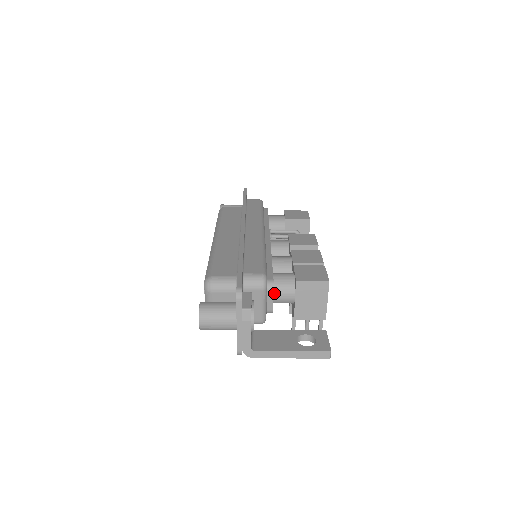
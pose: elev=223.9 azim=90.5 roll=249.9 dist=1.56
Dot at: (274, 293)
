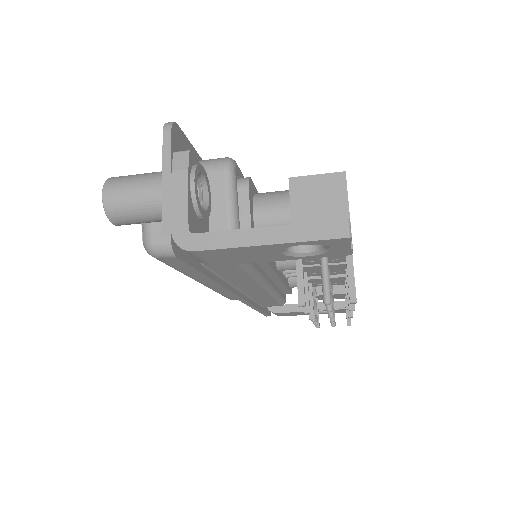
Dot at: (254, 206)
